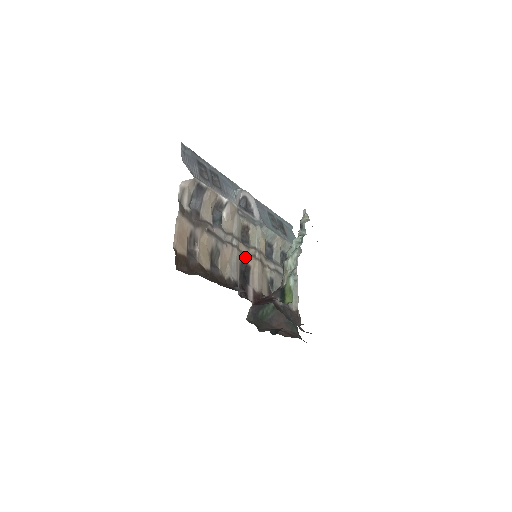
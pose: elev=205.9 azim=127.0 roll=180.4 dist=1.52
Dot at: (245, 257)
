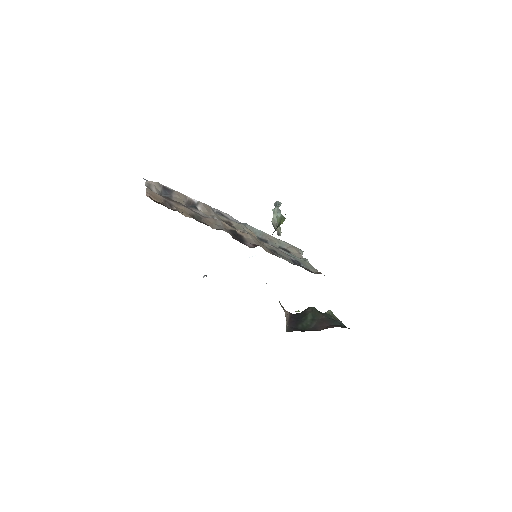
Dot at: (233, 229)
